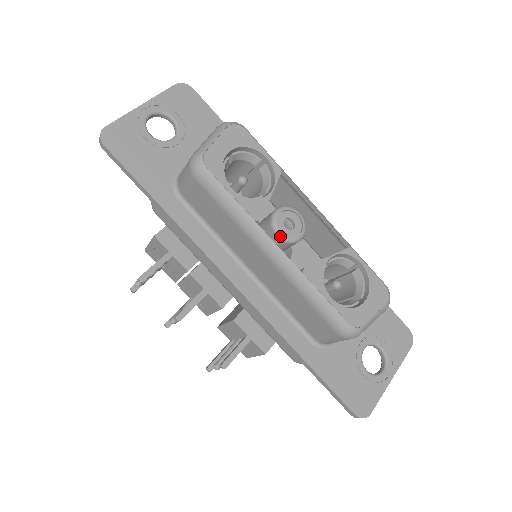
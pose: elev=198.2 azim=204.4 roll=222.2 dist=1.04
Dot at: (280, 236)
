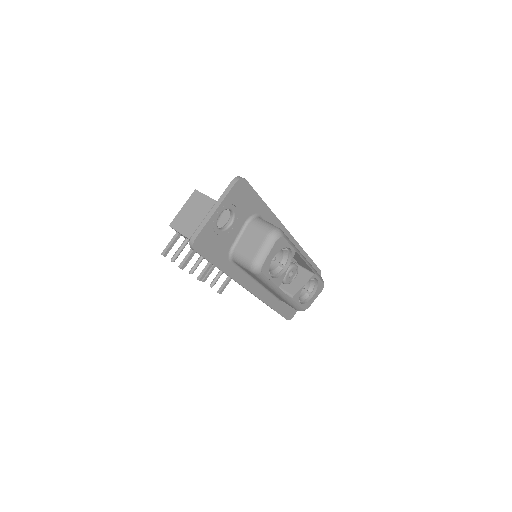
Dot at: occluded
